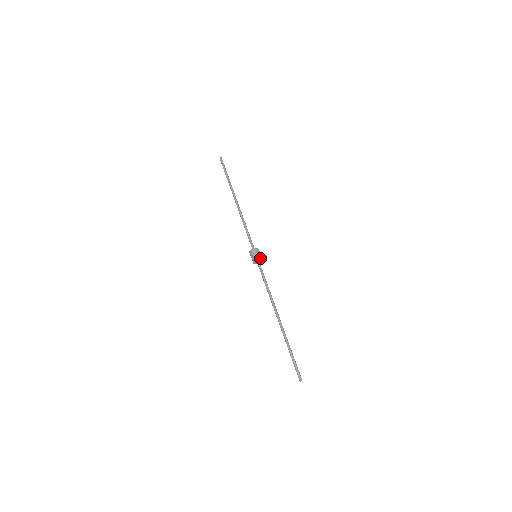
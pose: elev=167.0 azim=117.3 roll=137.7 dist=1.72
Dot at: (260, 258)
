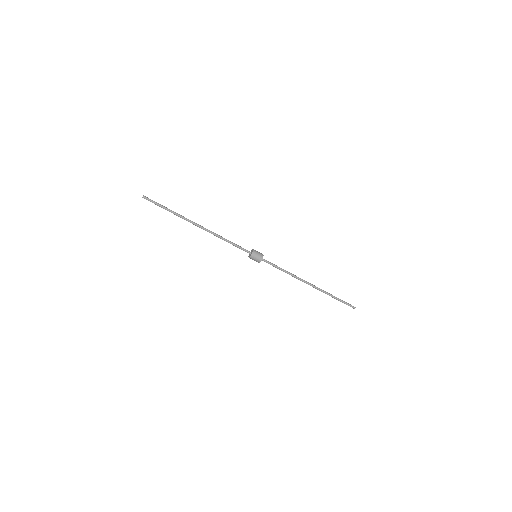
Dot at: occluded
